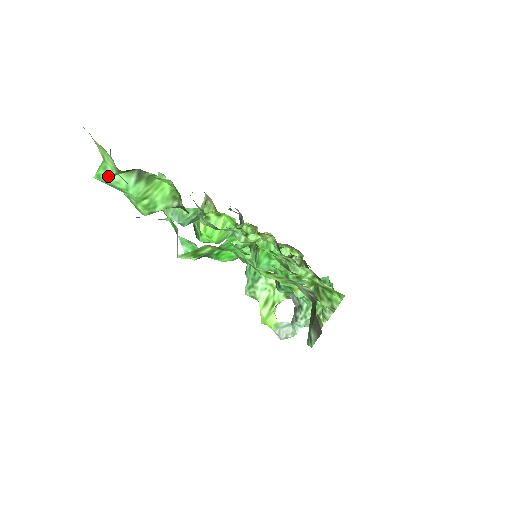
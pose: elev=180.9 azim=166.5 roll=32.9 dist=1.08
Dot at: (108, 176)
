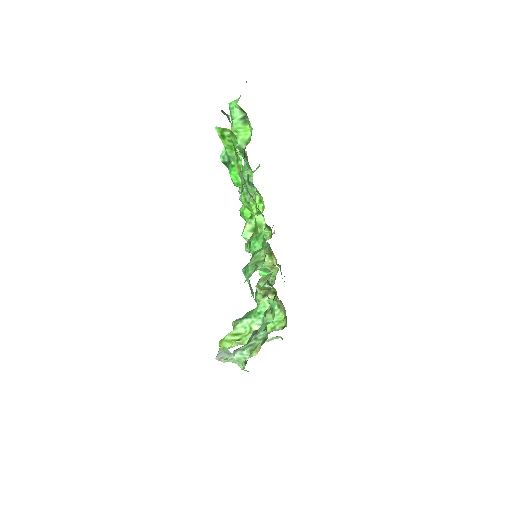
Dot at: (234, 106)
